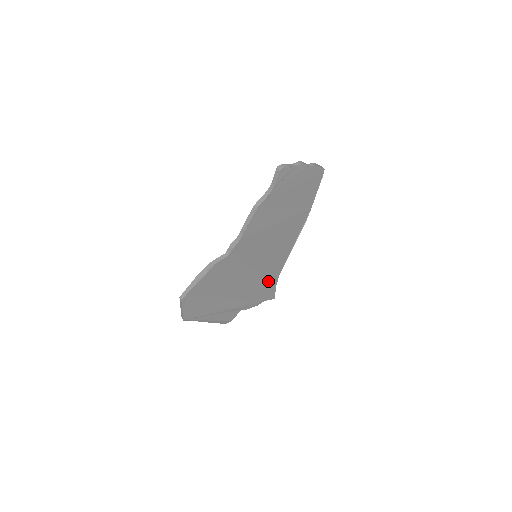
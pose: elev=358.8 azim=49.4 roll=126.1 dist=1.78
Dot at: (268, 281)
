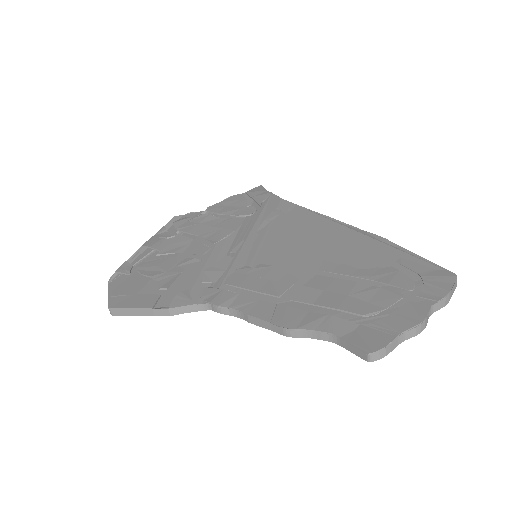
Dot at: occluded
